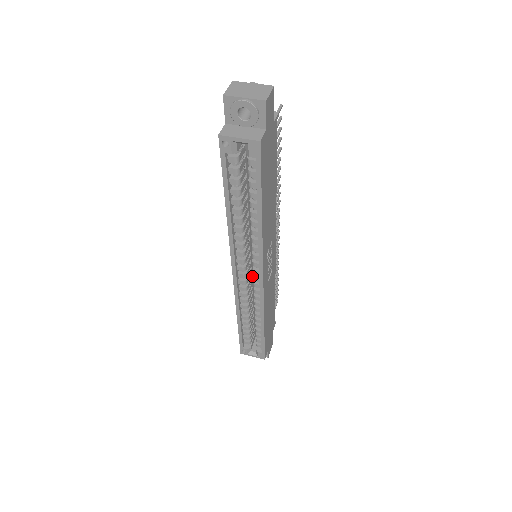
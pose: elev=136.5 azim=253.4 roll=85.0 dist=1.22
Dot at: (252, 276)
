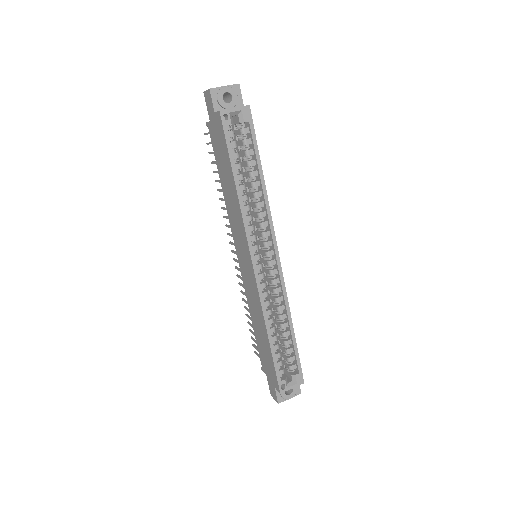
Dot at: occluded
